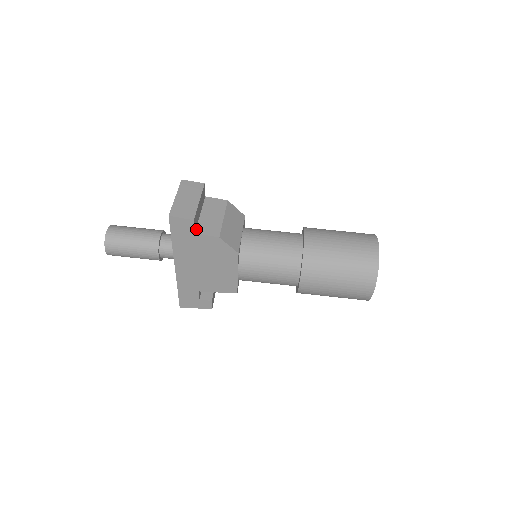
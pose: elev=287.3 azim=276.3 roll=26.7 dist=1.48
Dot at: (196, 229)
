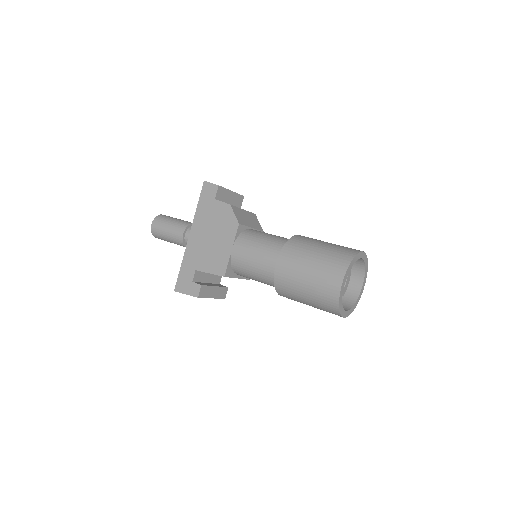
Dot at: occluded
